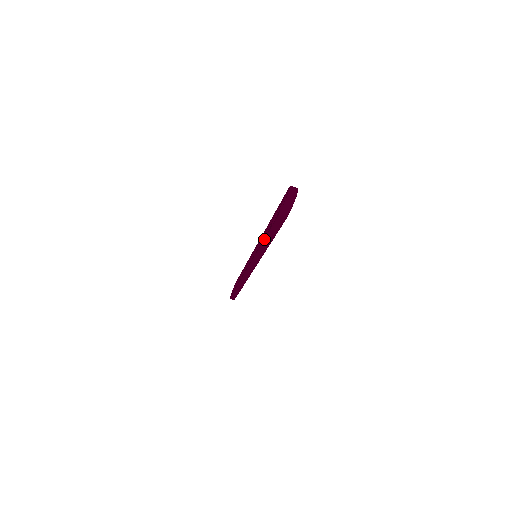
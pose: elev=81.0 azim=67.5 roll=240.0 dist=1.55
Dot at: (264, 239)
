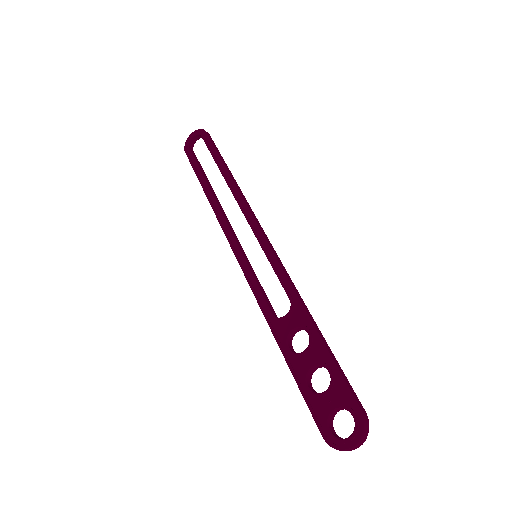
Dot at: (284, 356)
